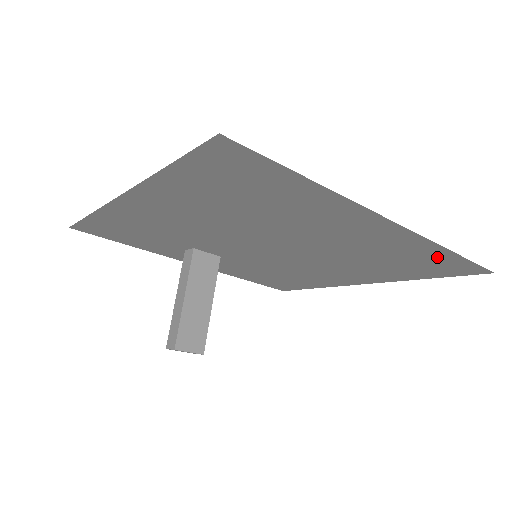
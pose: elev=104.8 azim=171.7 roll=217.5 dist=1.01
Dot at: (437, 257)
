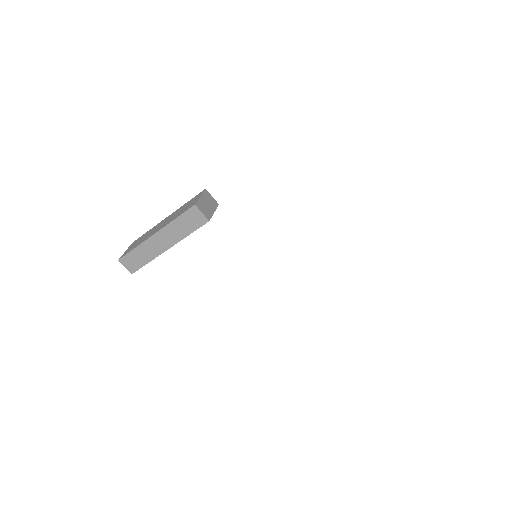
Dot at: occluded
